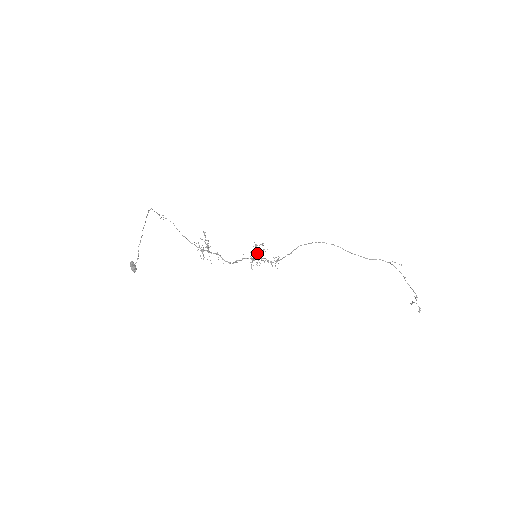
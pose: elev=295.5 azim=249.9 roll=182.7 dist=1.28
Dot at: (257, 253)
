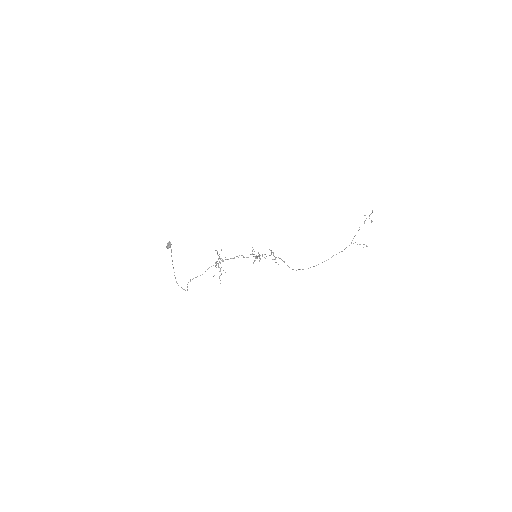
Dot at: occluded
